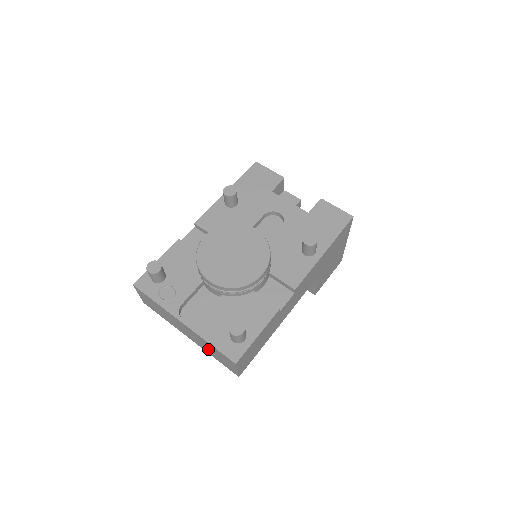
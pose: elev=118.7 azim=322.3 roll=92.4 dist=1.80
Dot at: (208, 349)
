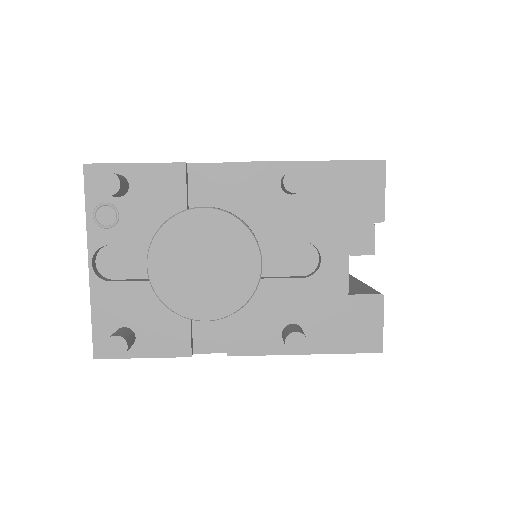
Dot at: occluded
